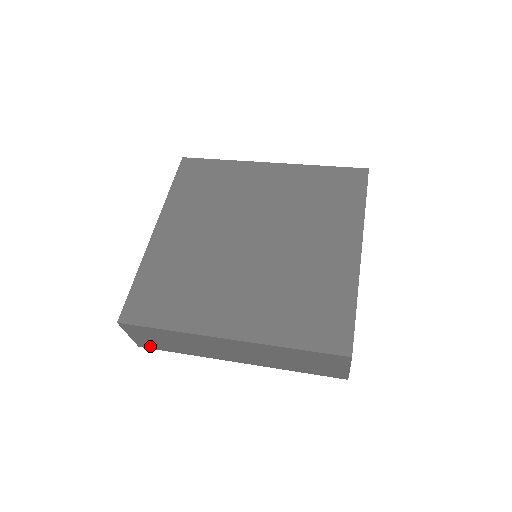
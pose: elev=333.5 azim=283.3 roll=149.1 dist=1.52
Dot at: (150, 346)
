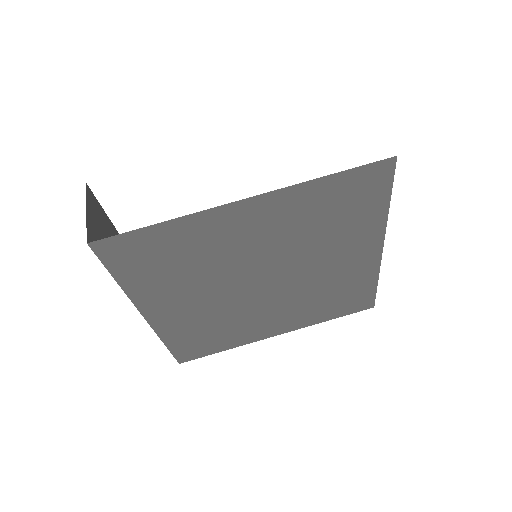
Dot at: occluded
